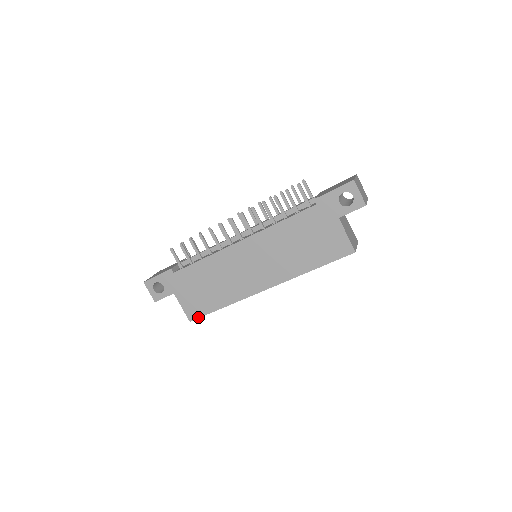
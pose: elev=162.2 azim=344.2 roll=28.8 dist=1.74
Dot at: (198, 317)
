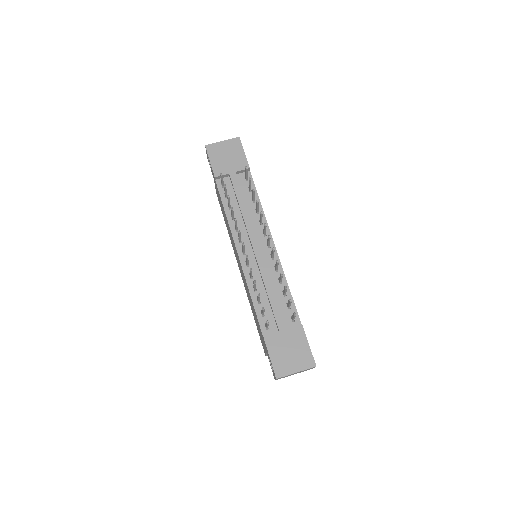
Dot at: occluded
